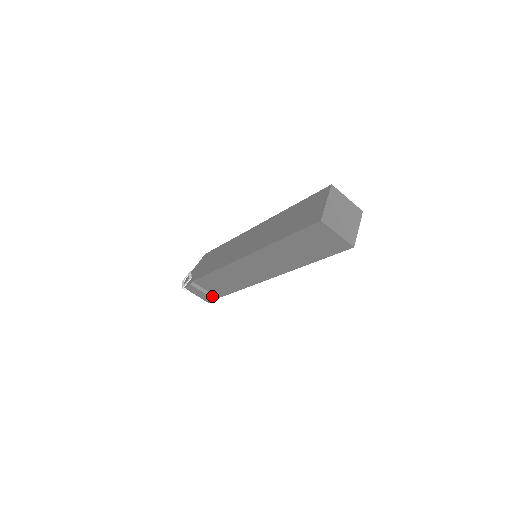
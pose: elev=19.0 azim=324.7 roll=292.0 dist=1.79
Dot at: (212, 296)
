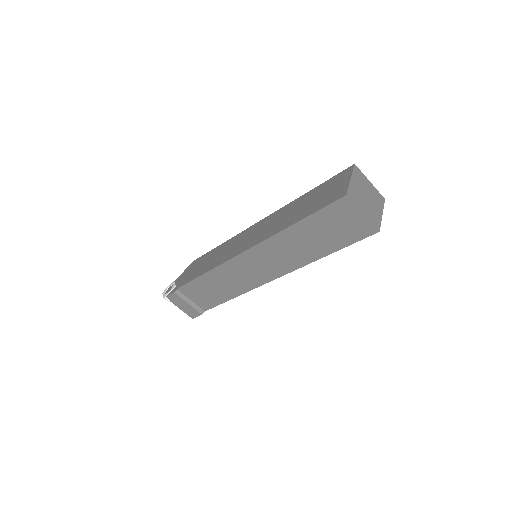
Dot at: (197, 308)
